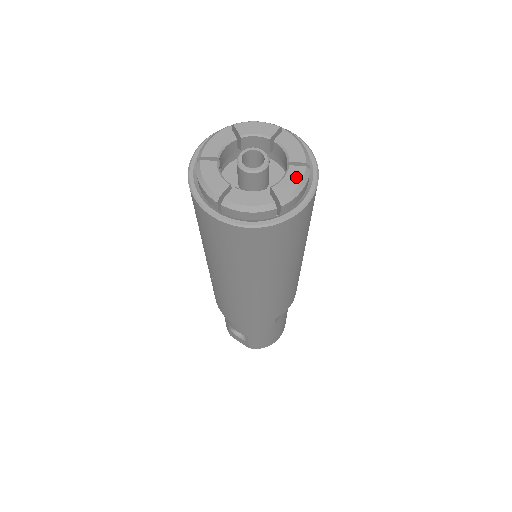
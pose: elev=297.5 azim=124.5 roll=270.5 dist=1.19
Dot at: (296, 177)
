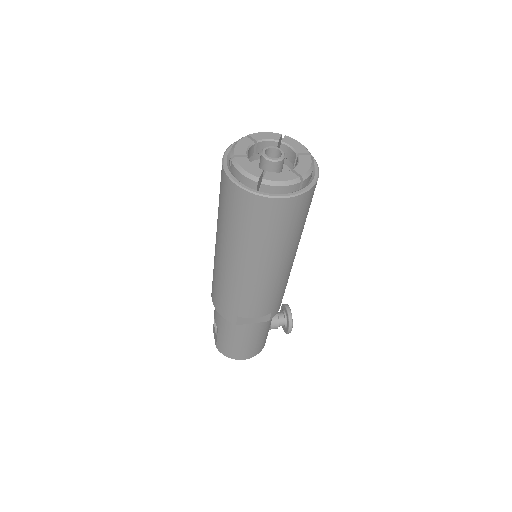
Dot at: (287, 177)
